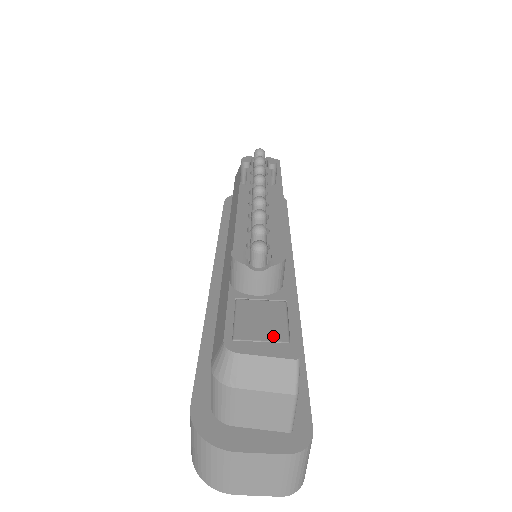
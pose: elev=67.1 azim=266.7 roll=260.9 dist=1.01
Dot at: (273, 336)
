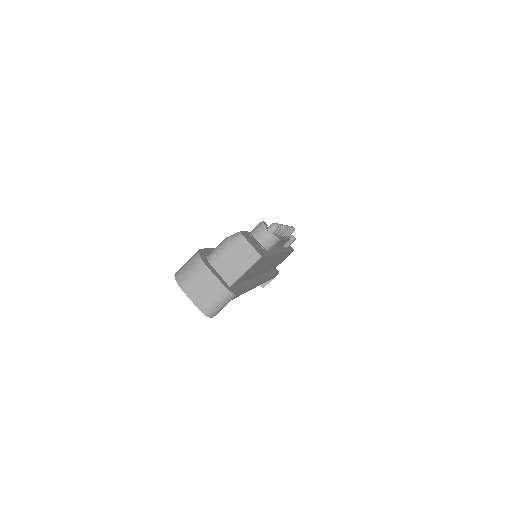
Dot at: (257, 247)
